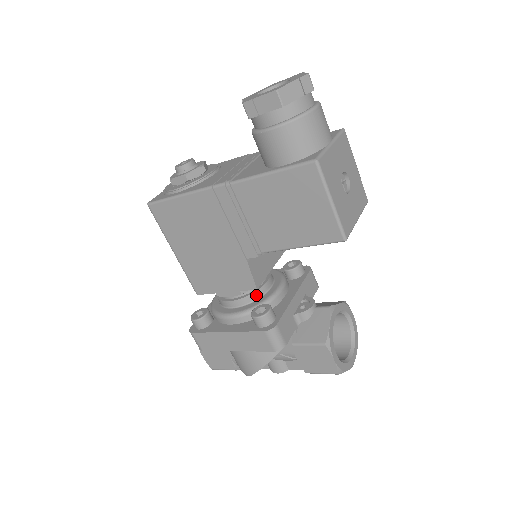
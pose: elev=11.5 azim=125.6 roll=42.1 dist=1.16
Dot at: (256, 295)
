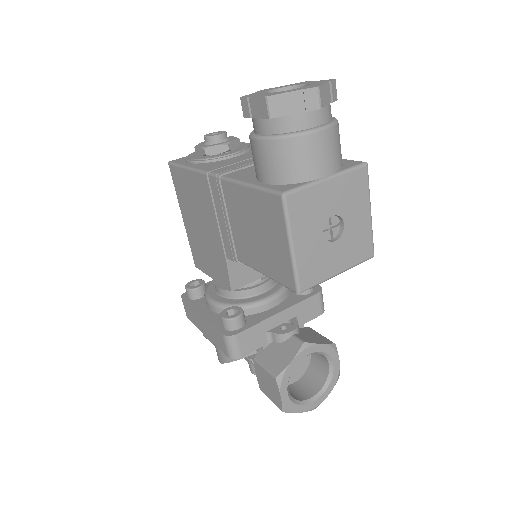
Dot at: (242, 294)
